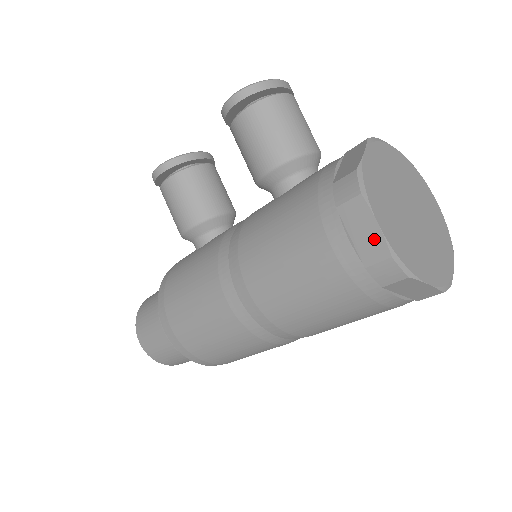
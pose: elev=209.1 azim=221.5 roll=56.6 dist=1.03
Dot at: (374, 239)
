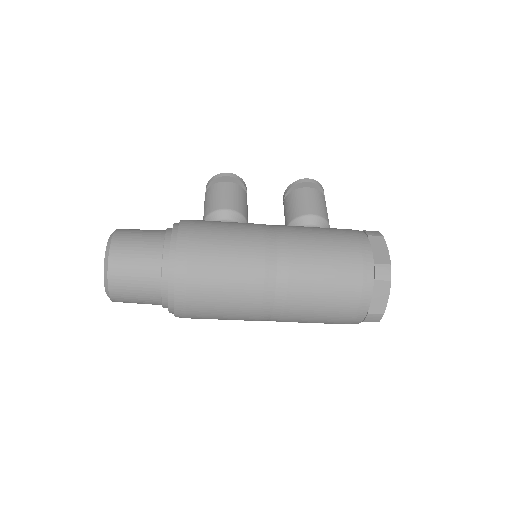
Dot at: (384, 254)
